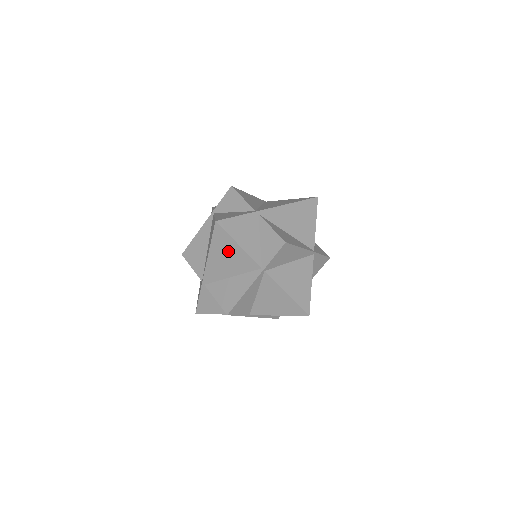
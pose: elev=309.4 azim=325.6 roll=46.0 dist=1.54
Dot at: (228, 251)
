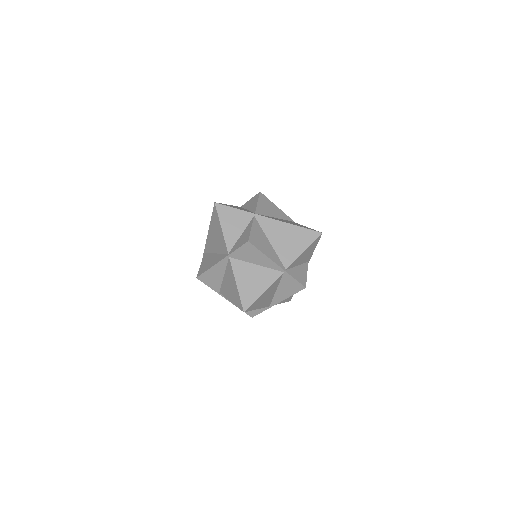
Dot at: (217, 230)
